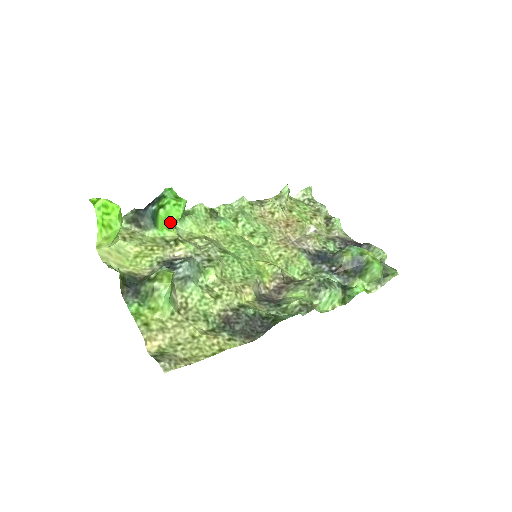
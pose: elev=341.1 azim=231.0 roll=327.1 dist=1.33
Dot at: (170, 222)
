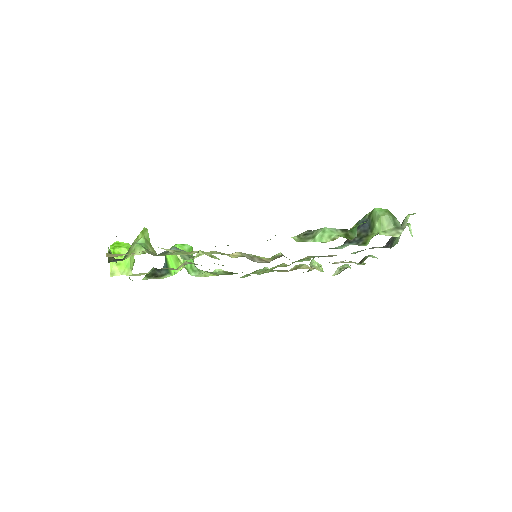
Dot at: (176, 256)
